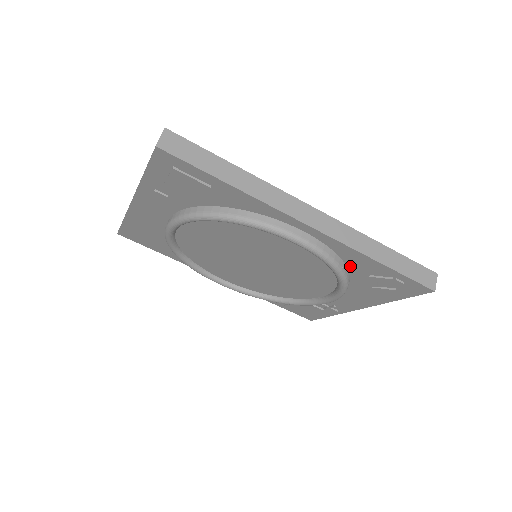
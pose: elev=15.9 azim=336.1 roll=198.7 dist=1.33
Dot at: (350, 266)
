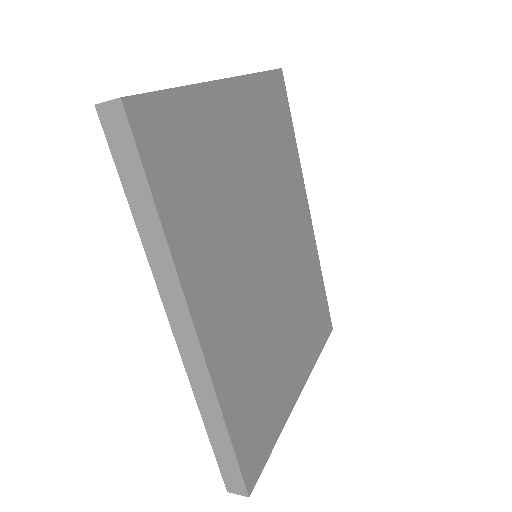
Dot at: occluded
